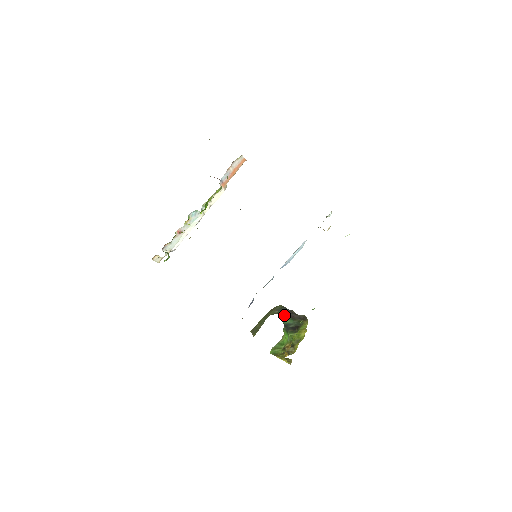
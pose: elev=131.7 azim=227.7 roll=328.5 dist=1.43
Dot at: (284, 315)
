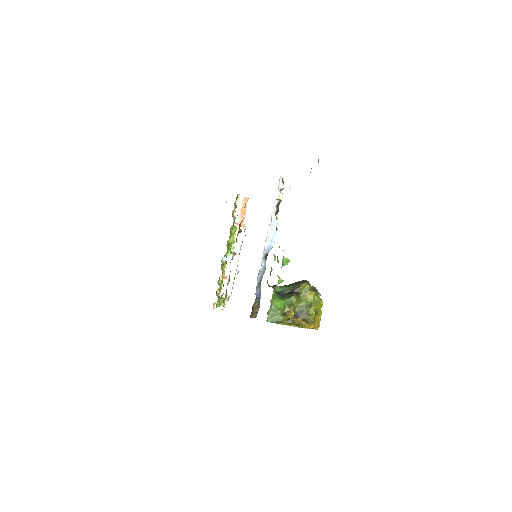
Dot at: (275, 285)
